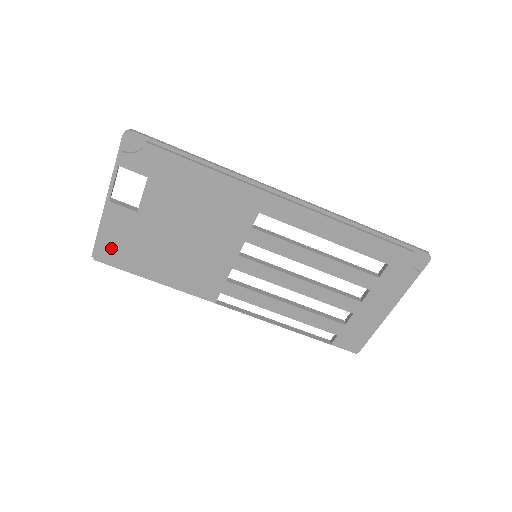
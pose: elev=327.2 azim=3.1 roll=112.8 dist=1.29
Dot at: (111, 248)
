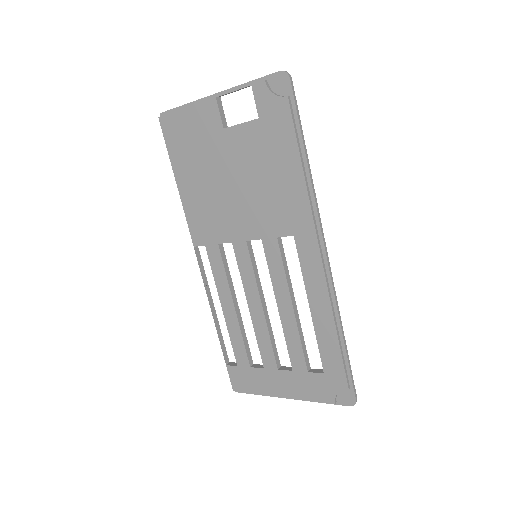
Dot at: (178, 126)
